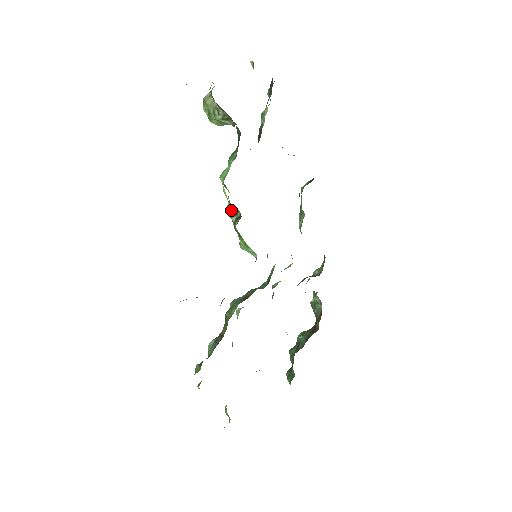
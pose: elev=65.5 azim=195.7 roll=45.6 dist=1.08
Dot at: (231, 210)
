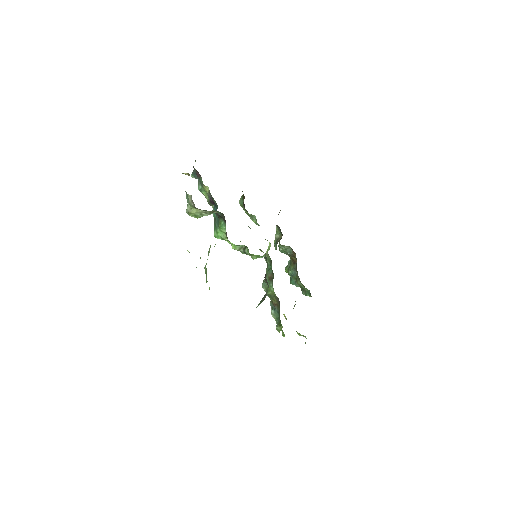
Dot at: (237, 248)
